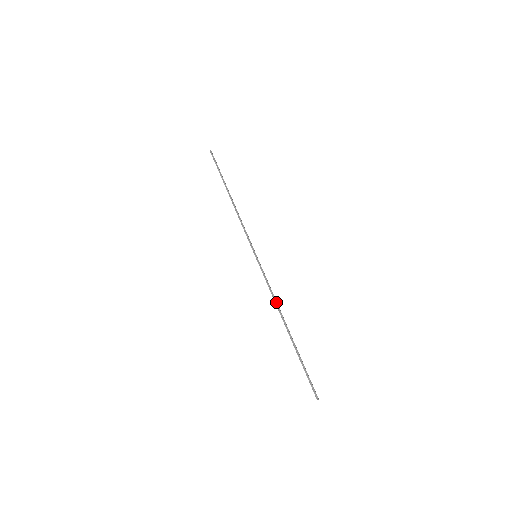
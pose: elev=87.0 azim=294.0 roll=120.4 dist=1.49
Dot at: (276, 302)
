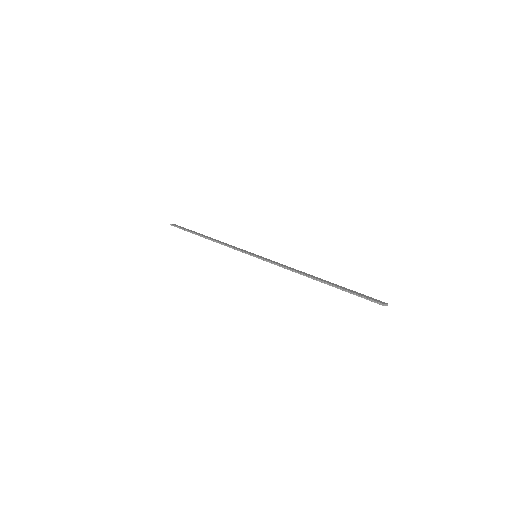
Dot at: (295, 271)
